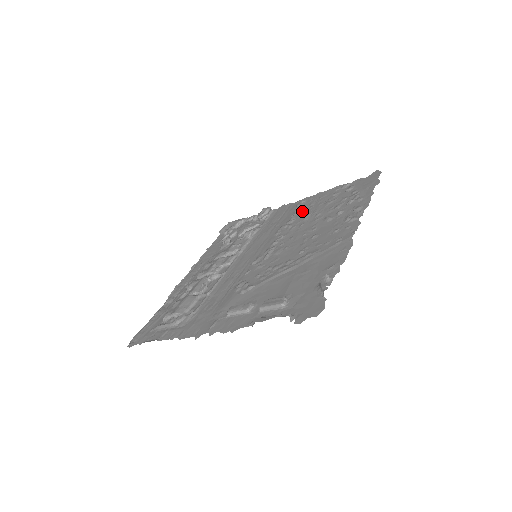
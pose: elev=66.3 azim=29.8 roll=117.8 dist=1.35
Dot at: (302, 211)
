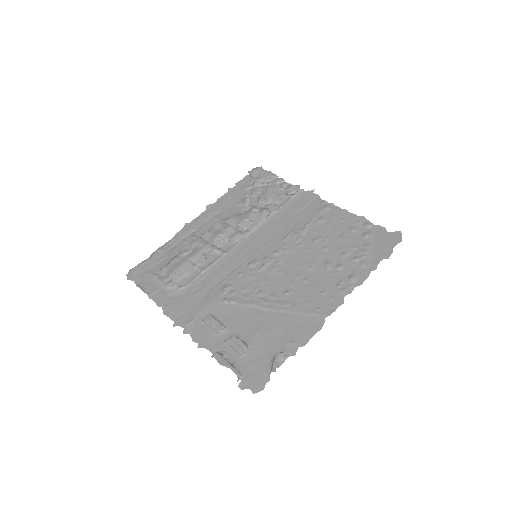
Dot at: (318, 225)
